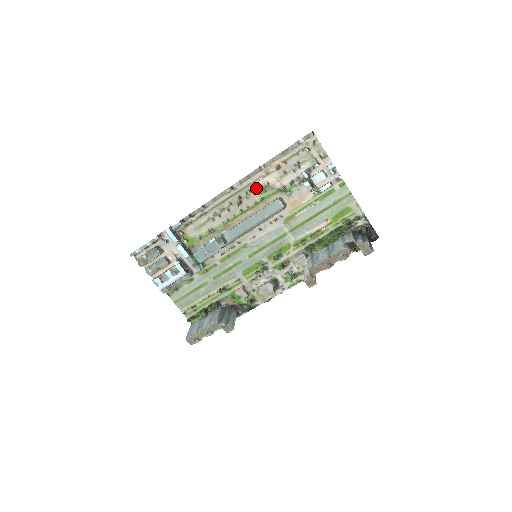
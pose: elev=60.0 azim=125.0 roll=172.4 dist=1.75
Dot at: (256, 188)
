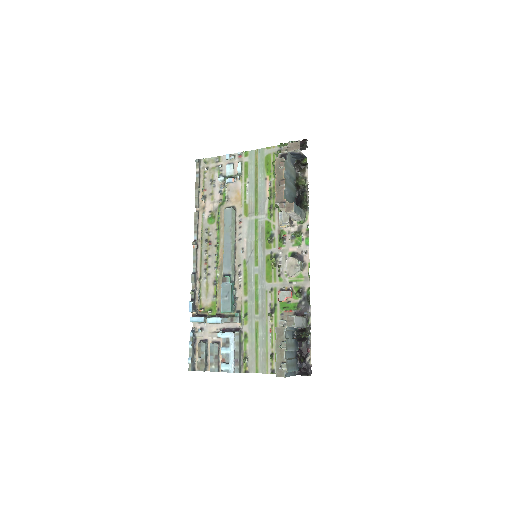
Dot at: (208, 223)
